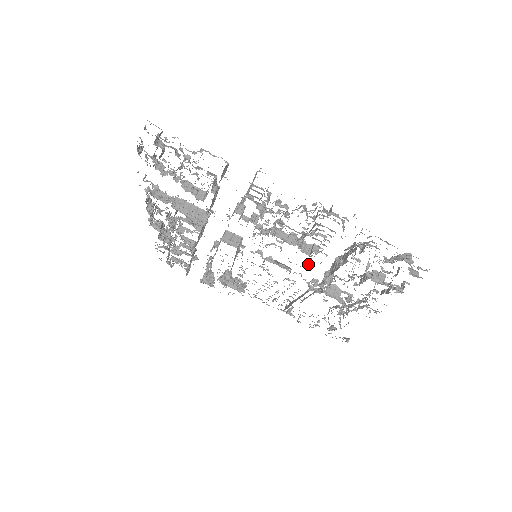
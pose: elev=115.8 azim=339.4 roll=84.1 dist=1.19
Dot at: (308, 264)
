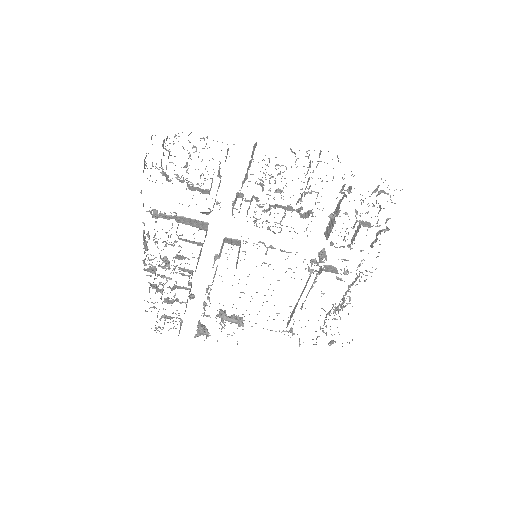
Dot at: (307, 235)
